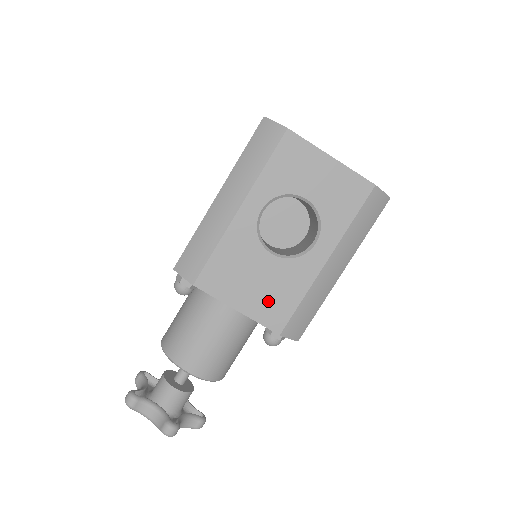
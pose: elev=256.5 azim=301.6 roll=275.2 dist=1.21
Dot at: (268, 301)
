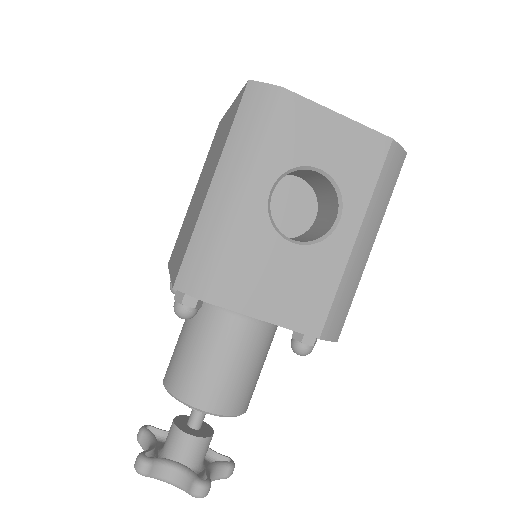
Dot at: (298, 301)
